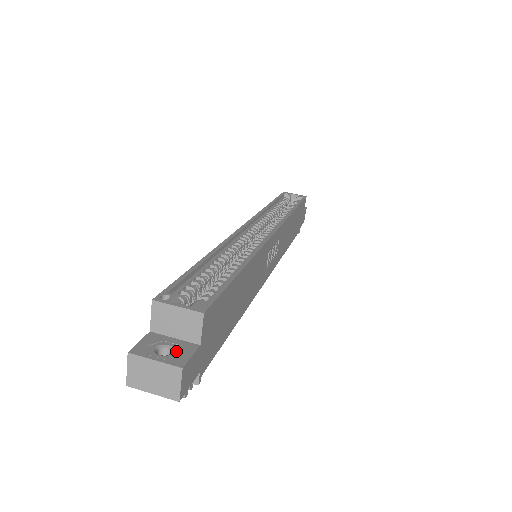
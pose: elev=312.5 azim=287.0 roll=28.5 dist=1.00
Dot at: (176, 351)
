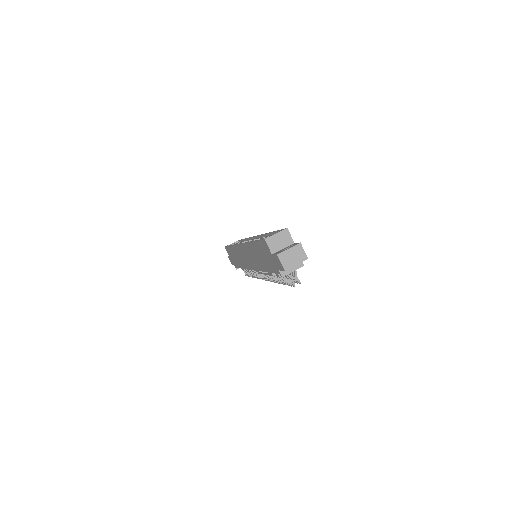
Dot at: (290, 246)
